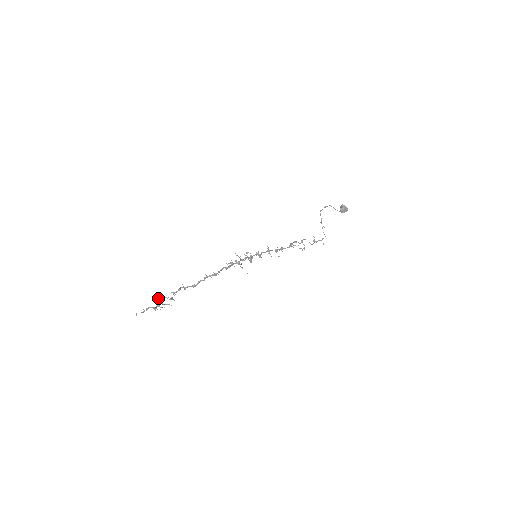
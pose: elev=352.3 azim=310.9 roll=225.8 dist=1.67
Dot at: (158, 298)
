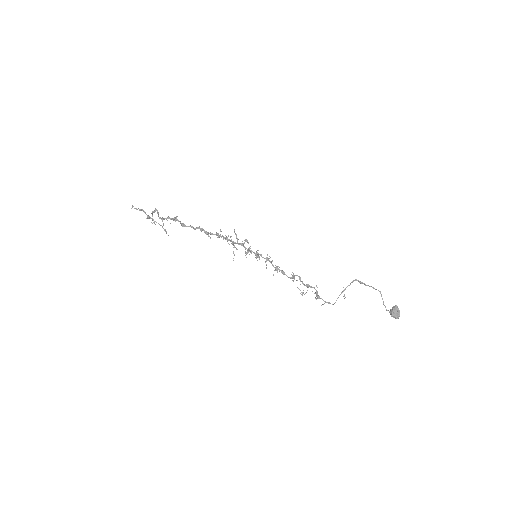
Dot at: occluded
